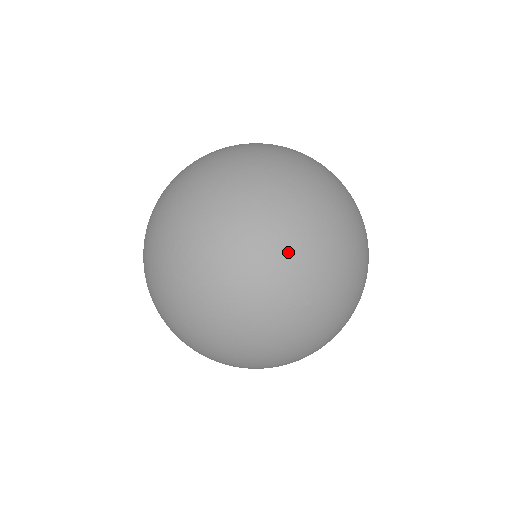
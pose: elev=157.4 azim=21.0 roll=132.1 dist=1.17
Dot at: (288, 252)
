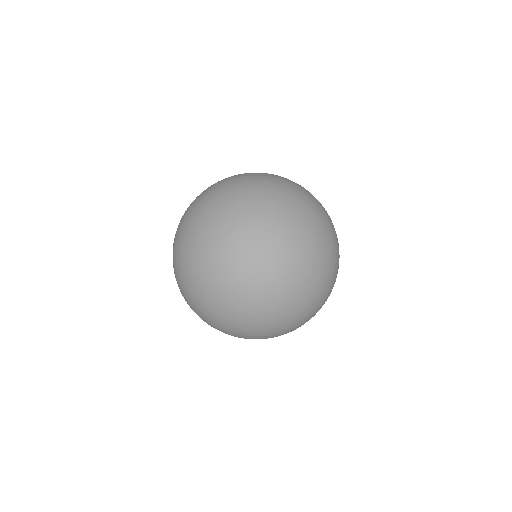
Dot at: (315, 250)
